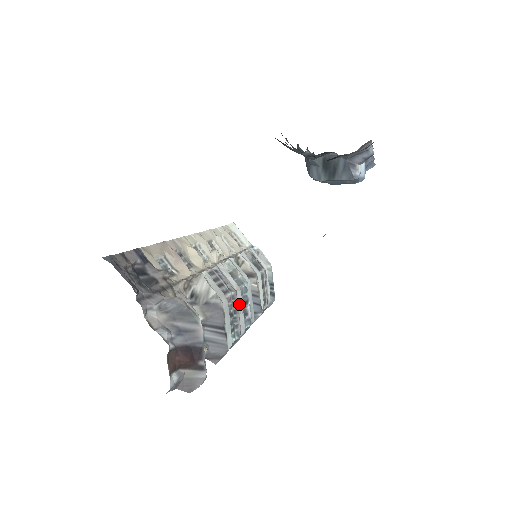
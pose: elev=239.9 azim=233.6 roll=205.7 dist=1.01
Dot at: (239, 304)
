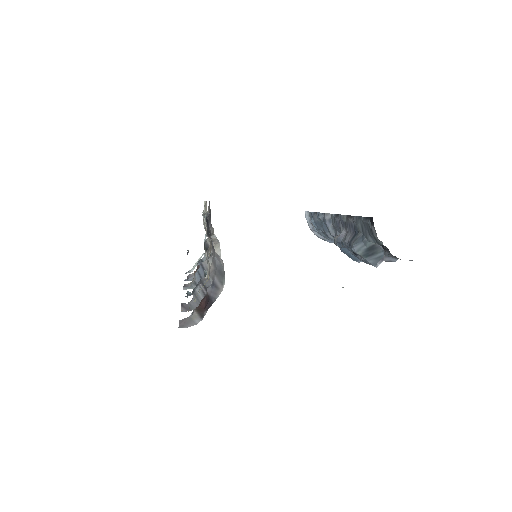
Dot at: occluded
